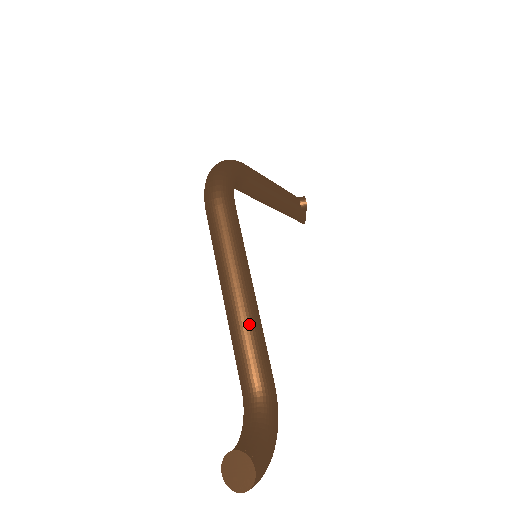
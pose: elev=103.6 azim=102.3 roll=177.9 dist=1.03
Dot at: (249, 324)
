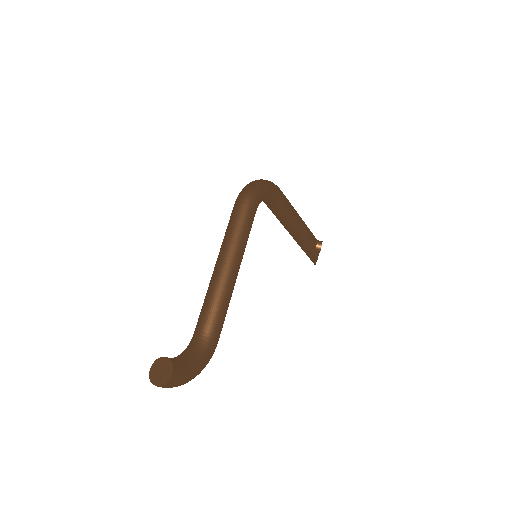
Dot at: (222, 290)
